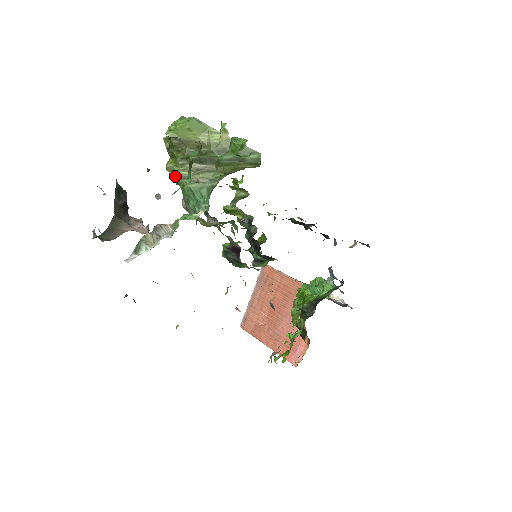
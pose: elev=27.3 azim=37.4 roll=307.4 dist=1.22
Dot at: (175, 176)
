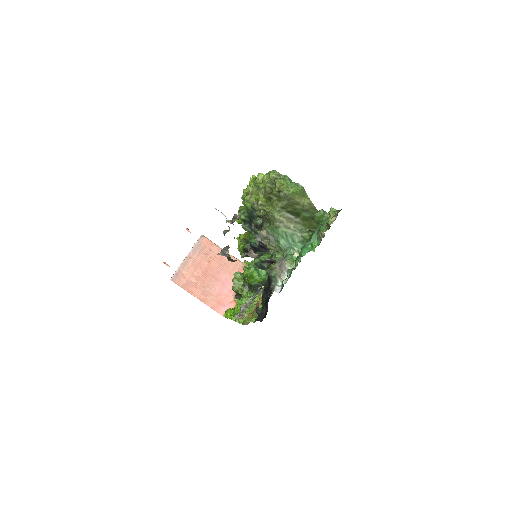
Dot at: (275, 219)
